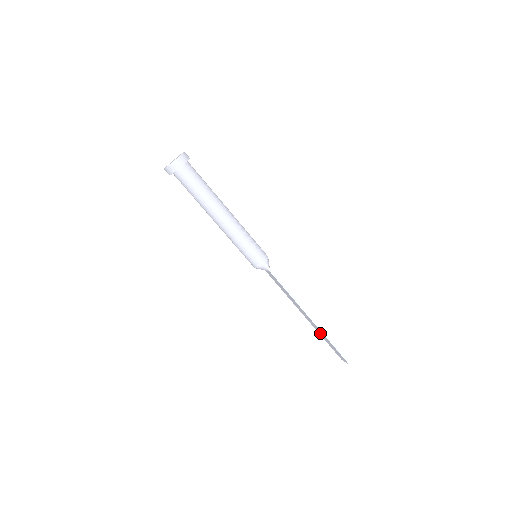
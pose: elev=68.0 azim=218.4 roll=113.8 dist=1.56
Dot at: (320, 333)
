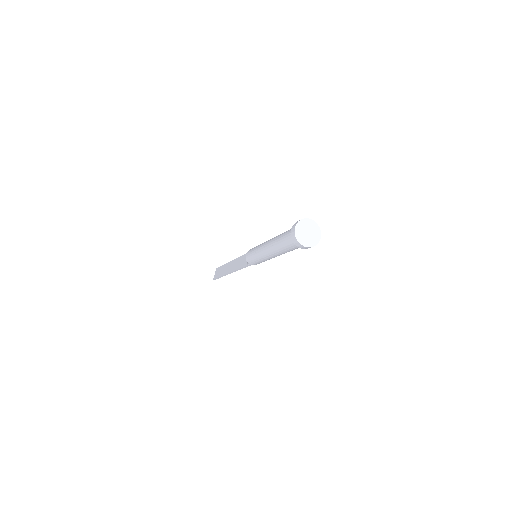
Dot at: (225, 268)
